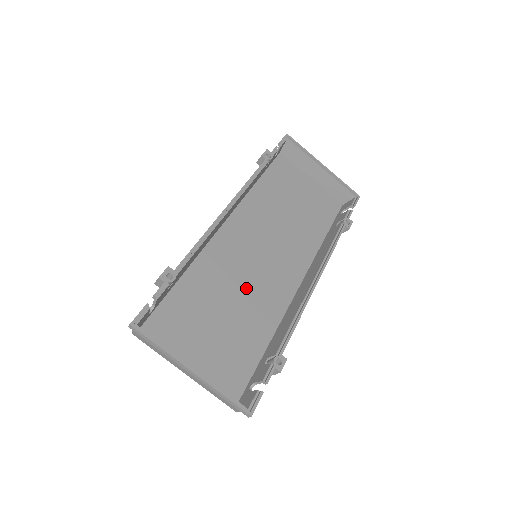
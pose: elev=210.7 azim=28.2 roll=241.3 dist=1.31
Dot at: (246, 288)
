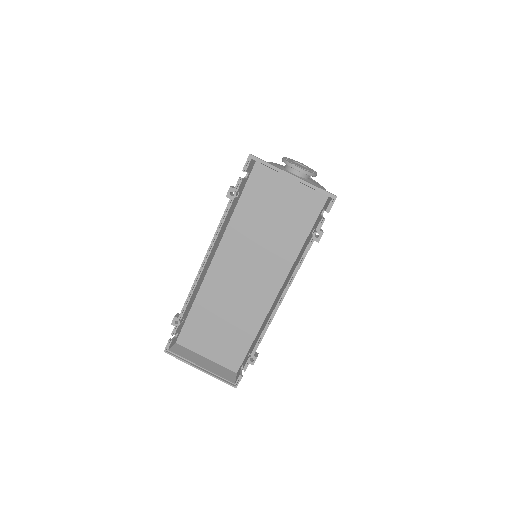
Dot at: (236, 304)
